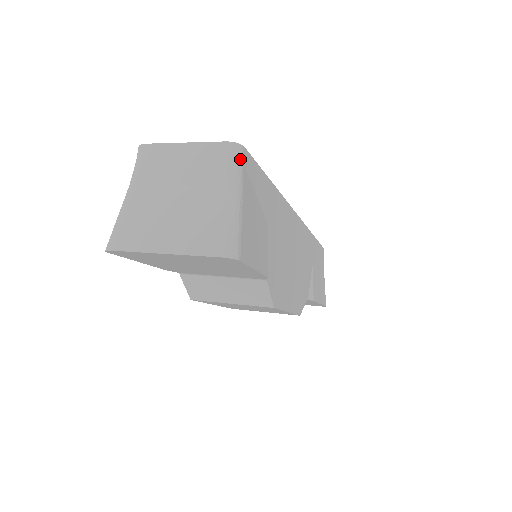
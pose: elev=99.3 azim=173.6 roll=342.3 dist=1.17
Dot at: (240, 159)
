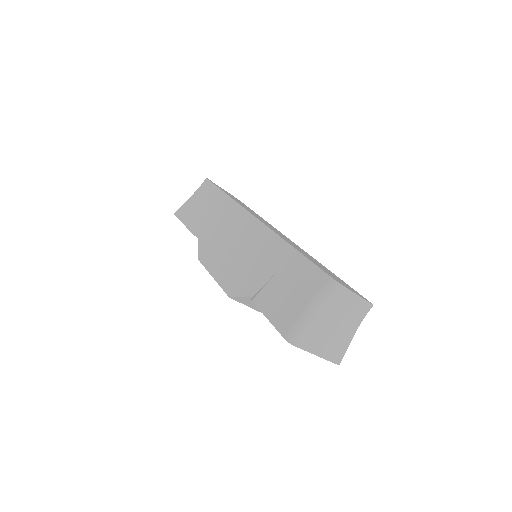
Dot at: occluded
